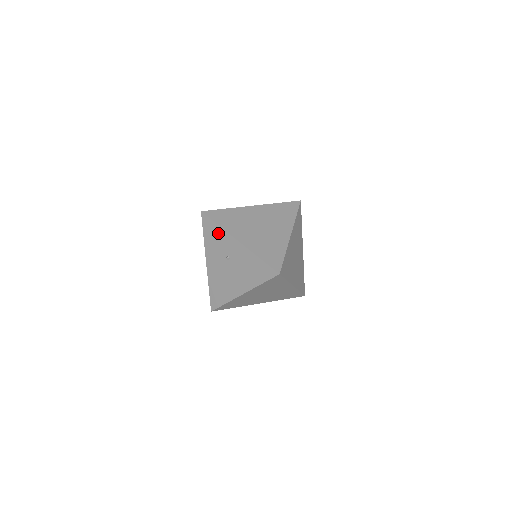
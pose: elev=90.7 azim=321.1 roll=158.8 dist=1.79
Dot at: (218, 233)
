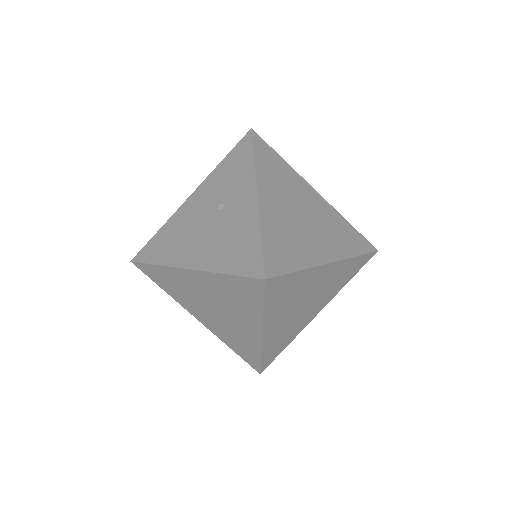
Dot at: (243, 167)
